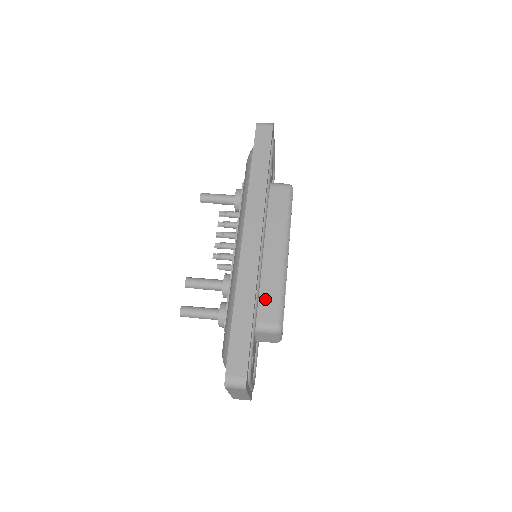
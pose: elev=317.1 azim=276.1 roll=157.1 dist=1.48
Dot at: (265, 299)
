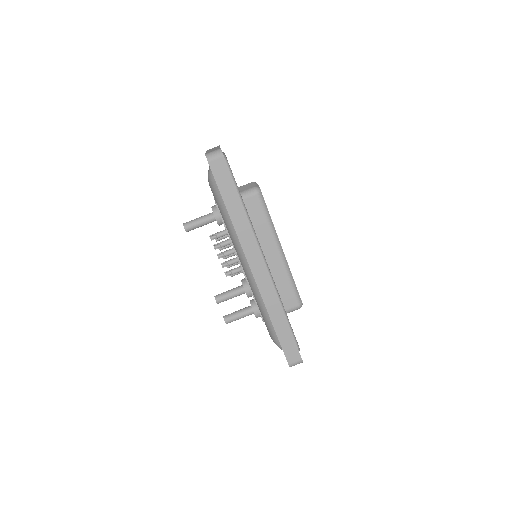
Dot at: (283, 293)
